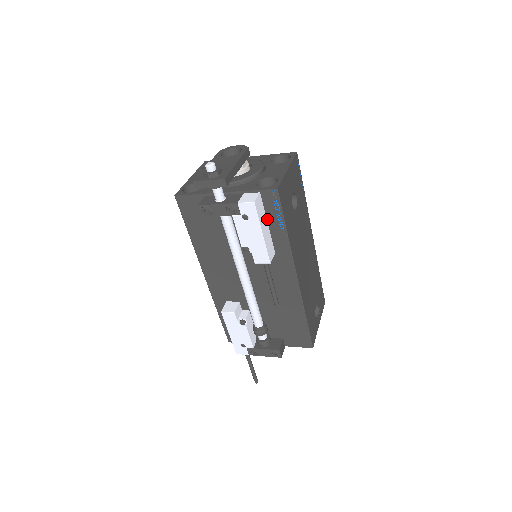
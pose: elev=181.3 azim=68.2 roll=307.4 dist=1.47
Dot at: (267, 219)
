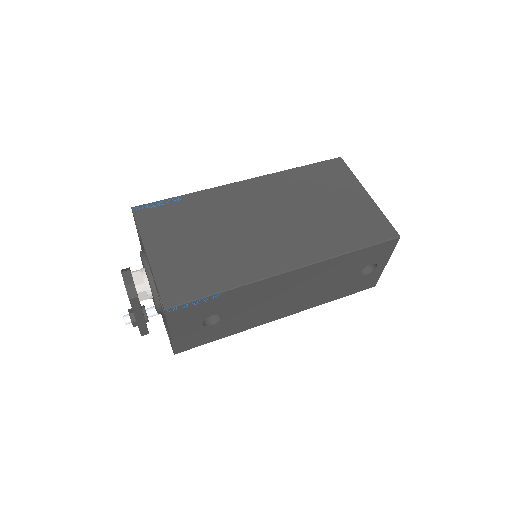
Dot at: occluded
